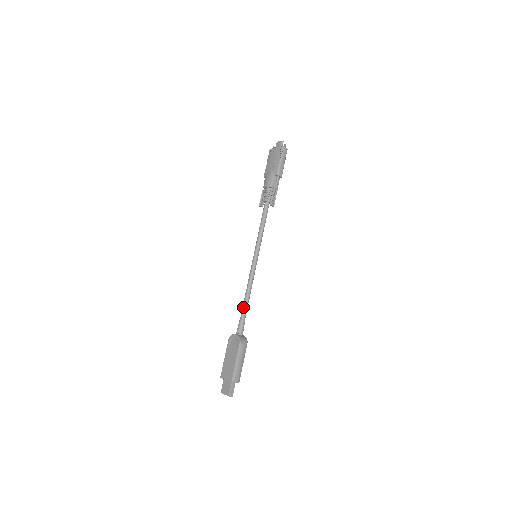
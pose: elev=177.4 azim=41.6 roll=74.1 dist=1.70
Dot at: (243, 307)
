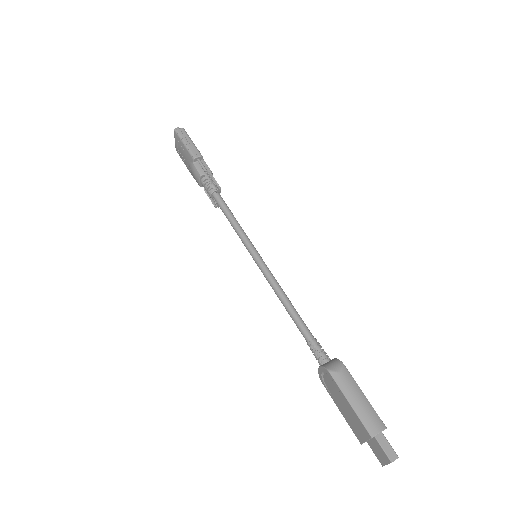
Dot at: occluded
